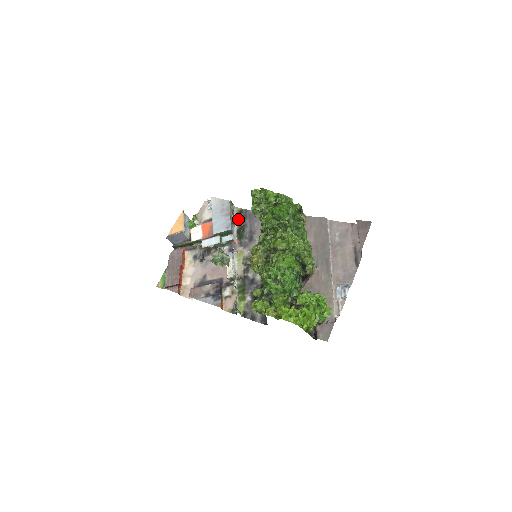
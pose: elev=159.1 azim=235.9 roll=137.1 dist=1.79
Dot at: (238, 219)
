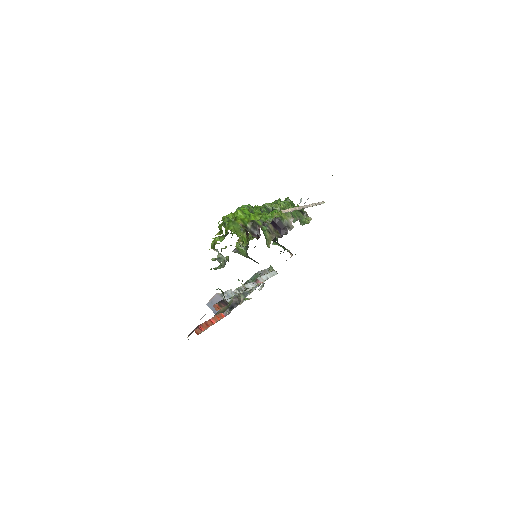
Dot at: occluded
